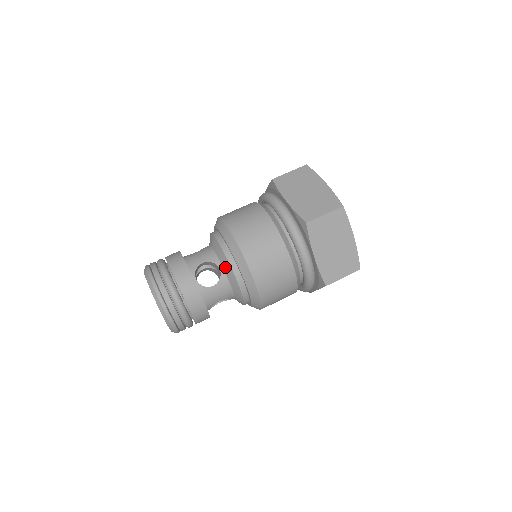
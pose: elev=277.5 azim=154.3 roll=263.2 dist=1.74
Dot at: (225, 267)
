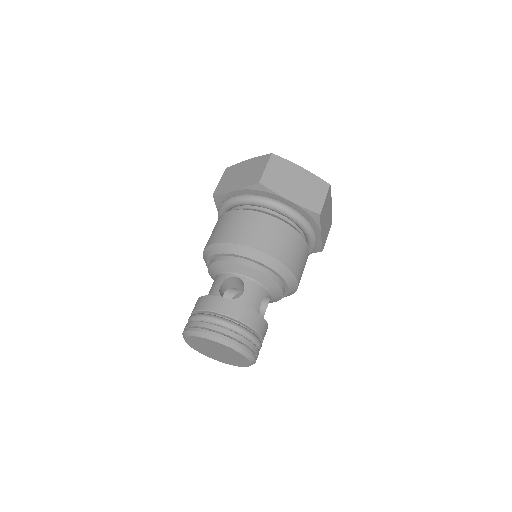
Dot at: (238, 271)
